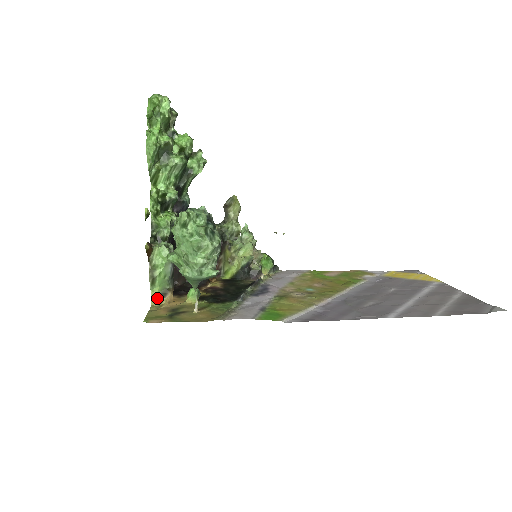
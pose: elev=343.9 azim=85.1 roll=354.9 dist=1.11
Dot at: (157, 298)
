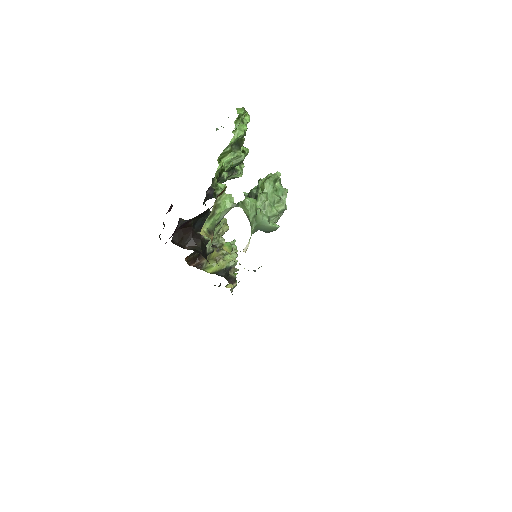
Dot at: (206, 232)
